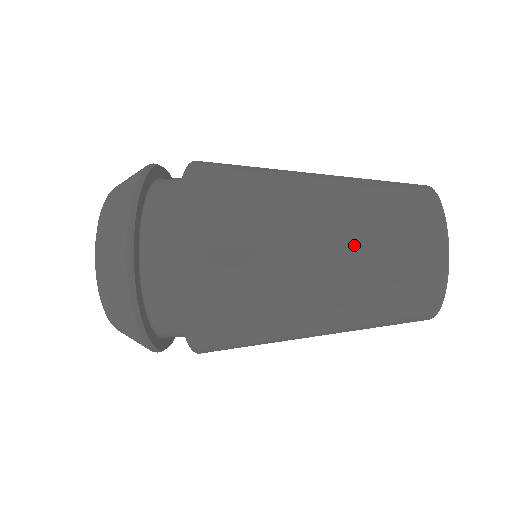
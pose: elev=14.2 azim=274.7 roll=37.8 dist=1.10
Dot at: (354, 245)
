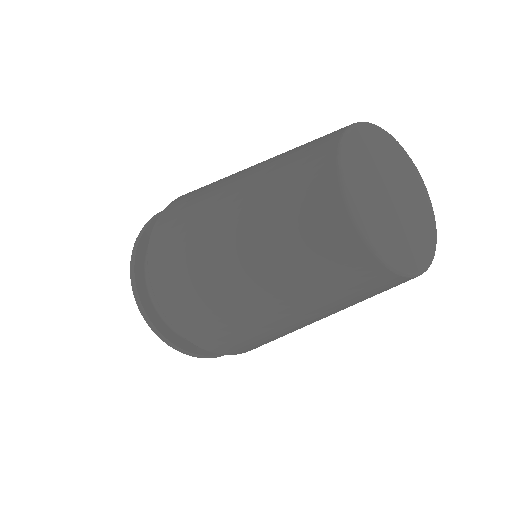
Dot at: (265, 254)
